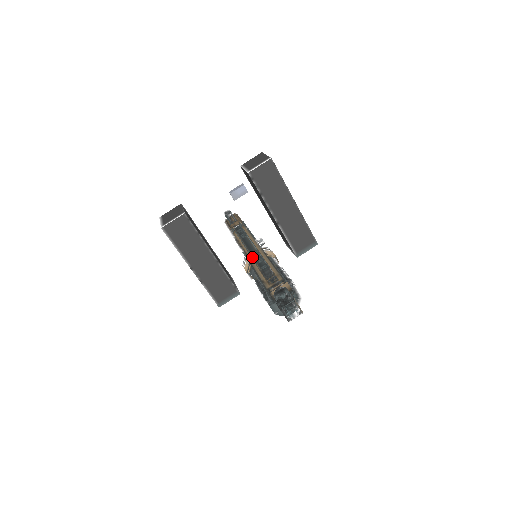
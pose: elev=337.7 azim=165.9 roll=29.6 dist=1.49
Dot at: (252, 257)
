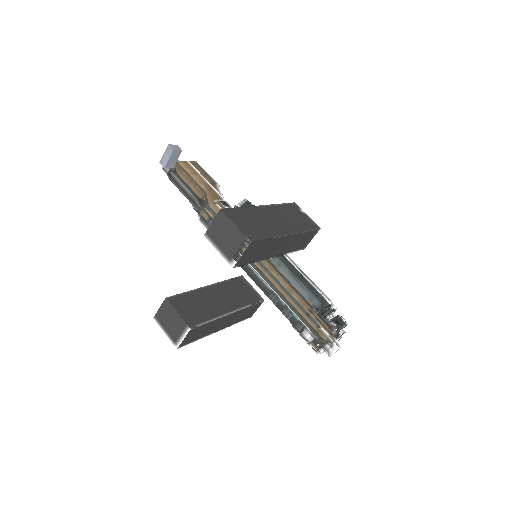
Dot at: (273, 303)
